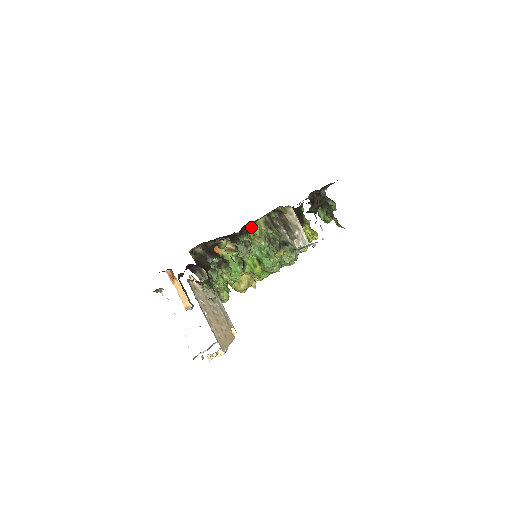
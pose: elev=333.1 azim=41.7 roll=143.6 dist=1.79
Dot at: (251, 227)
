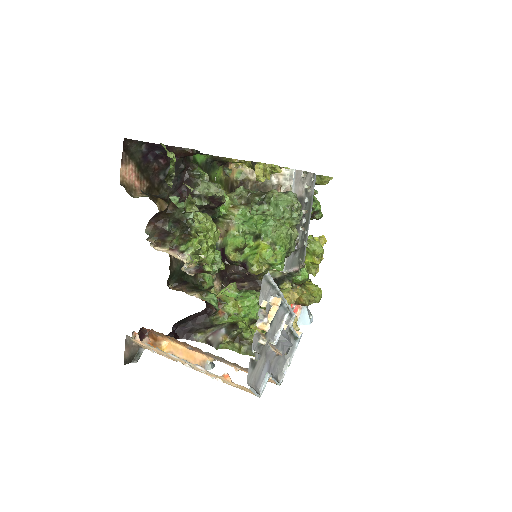
Dot at: occluded
